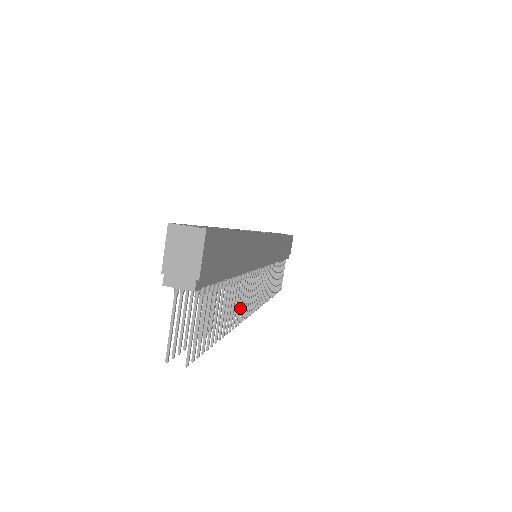
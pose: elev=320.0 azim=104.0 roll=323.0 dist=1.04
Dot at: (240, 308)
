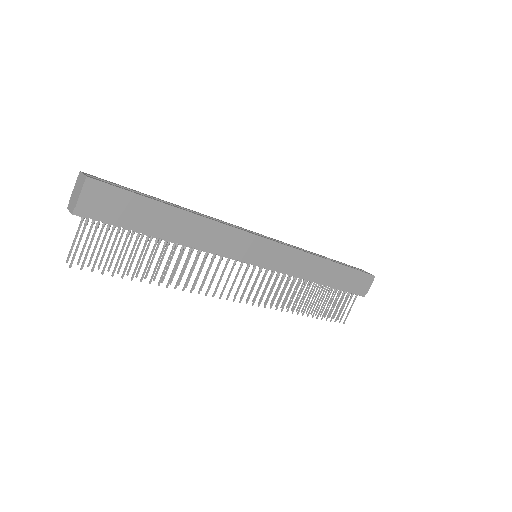
Dot at: (195, 279)
